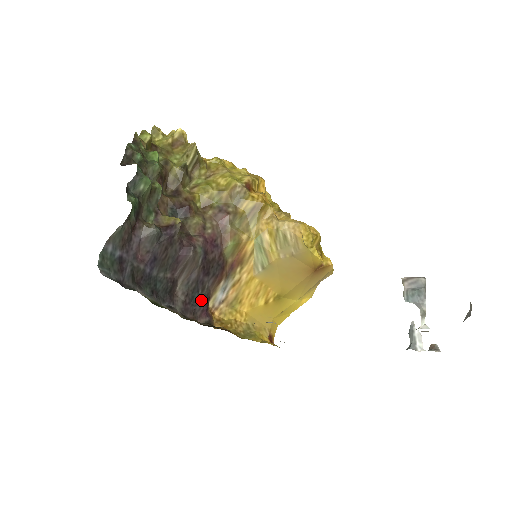
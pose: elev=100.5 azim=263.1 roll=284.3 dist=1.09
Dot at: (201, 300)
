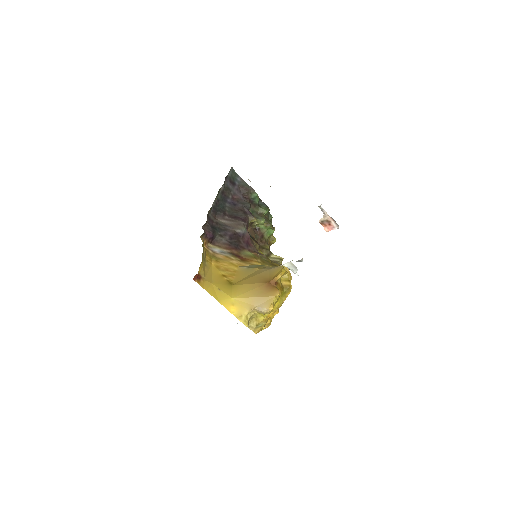
Dot at: (215, 233)
